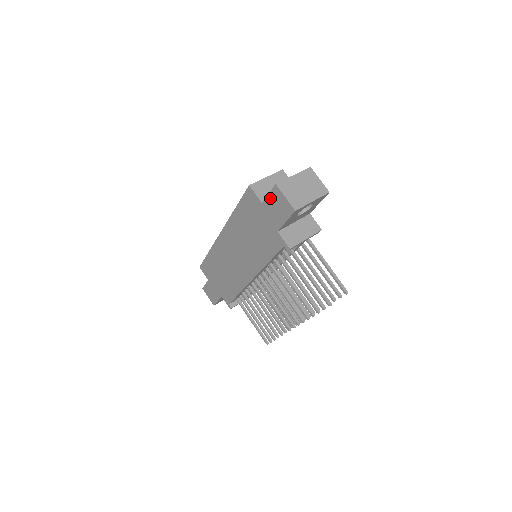
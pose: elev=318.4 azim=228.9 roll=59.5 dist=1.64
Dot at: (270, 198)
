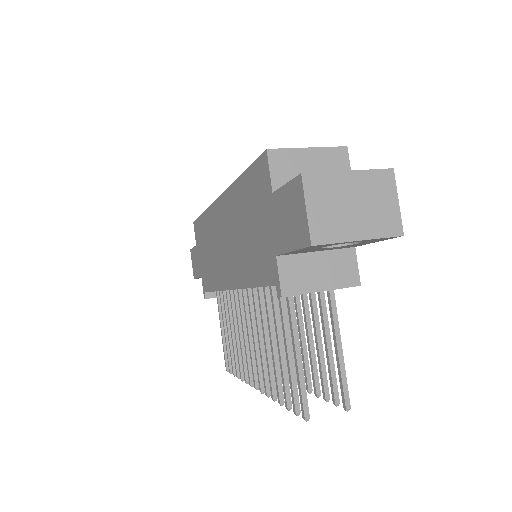
Dot at: (285, 193)
